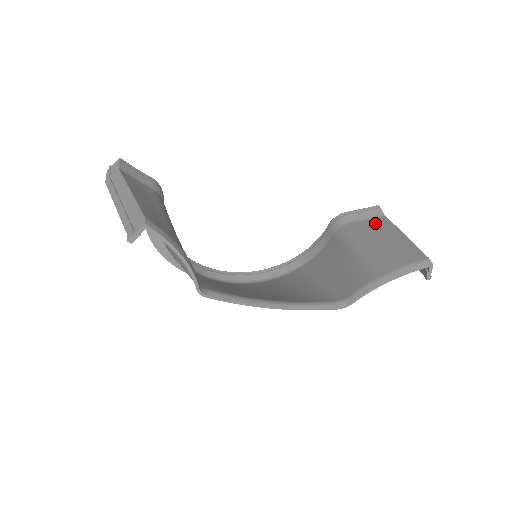
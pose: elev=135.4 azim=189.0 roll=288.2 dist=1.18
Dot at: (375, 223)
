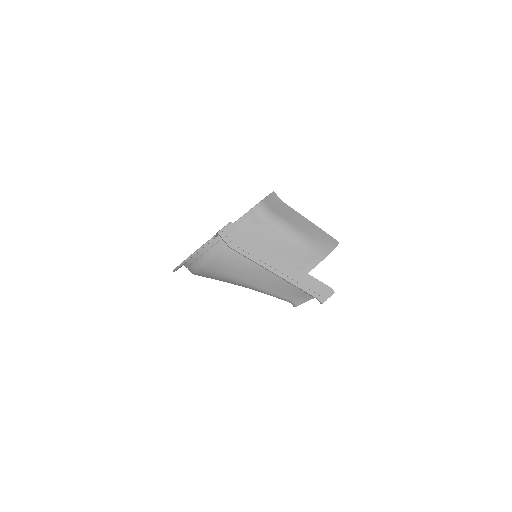
Dot at: (284, 209)
